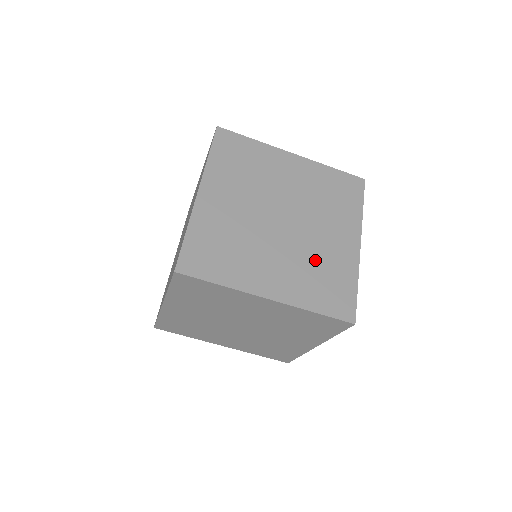
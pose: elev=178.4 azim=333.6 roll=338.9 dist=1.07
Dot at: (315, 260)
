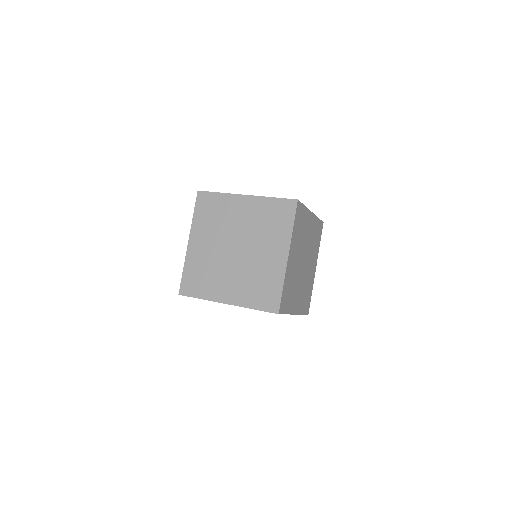
Dot at: (255, 274)
